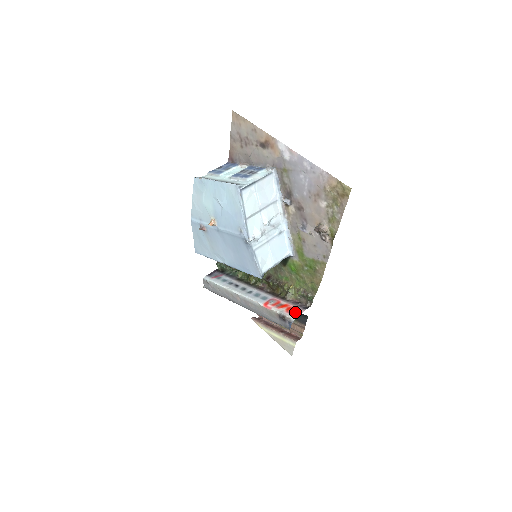
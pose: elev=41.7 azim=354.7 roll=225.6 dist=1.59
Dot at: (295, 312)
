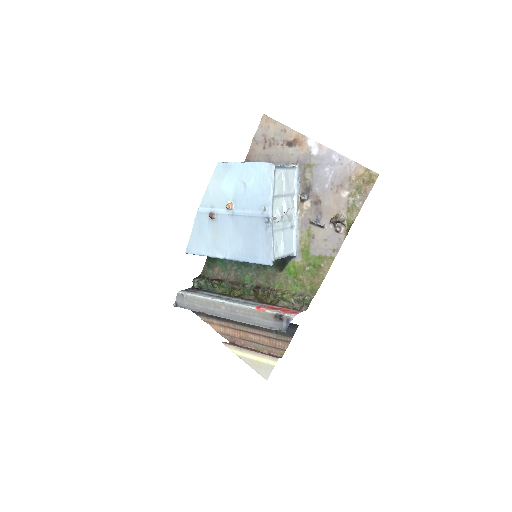
Dot at: (293, 312)
